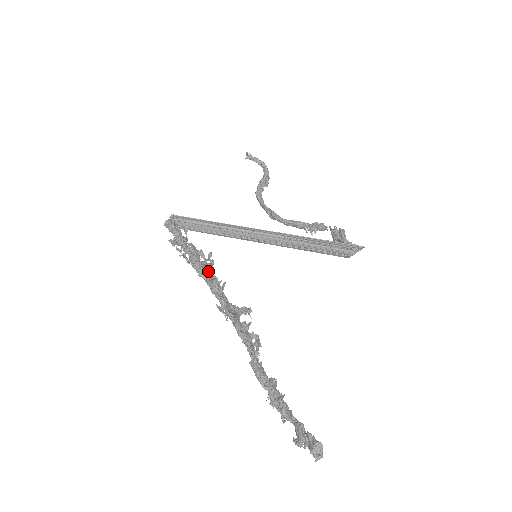
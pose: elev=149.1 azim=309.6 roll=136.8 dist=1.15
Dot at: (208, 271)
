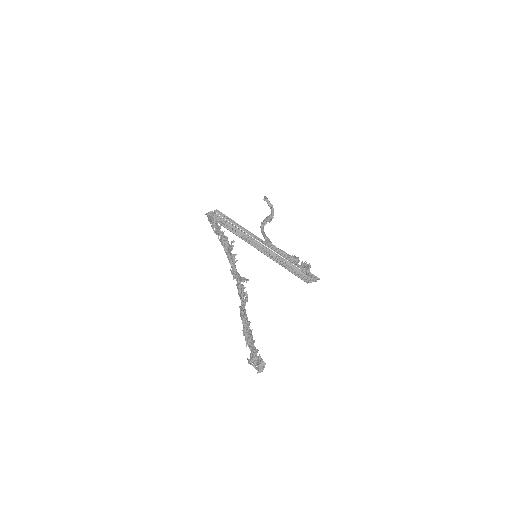
Dot at: (230, 249)
